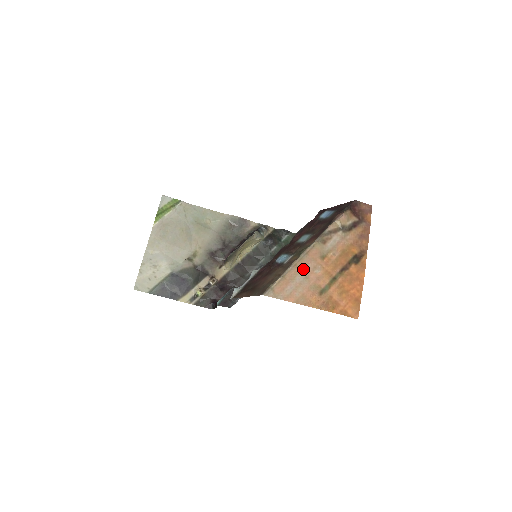
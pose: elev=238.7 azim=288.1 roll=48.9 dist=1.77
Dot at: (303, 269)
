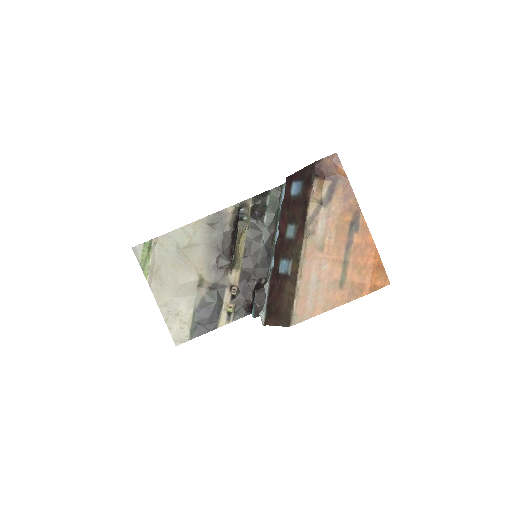
Dot at: (310, 275)
